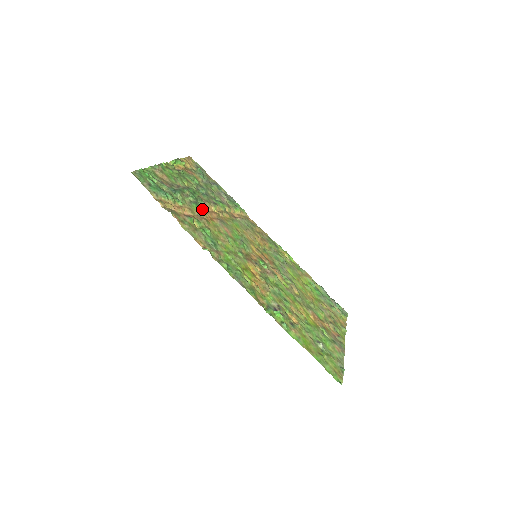
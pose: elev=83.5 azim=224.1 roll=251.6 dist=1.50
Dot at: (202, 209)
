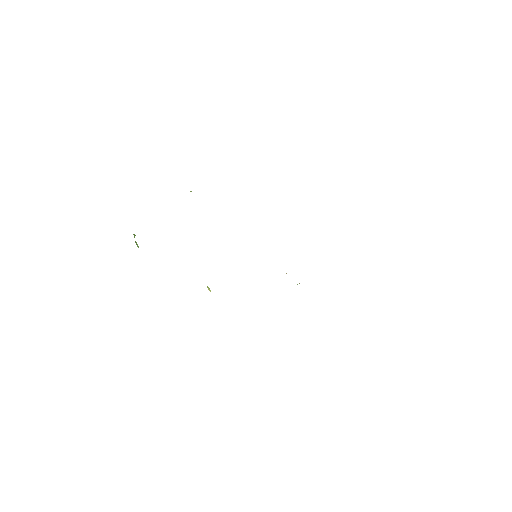
Dot at: occluded
